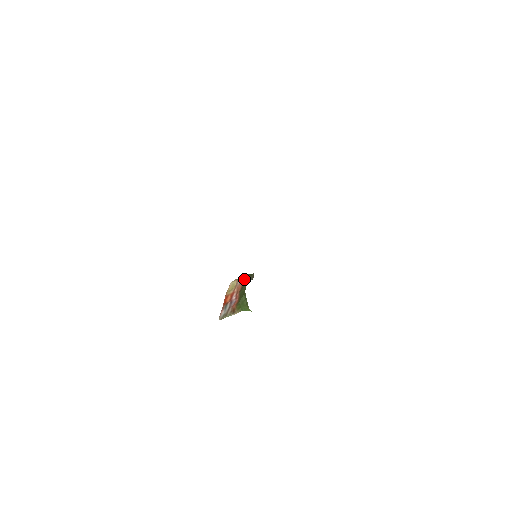
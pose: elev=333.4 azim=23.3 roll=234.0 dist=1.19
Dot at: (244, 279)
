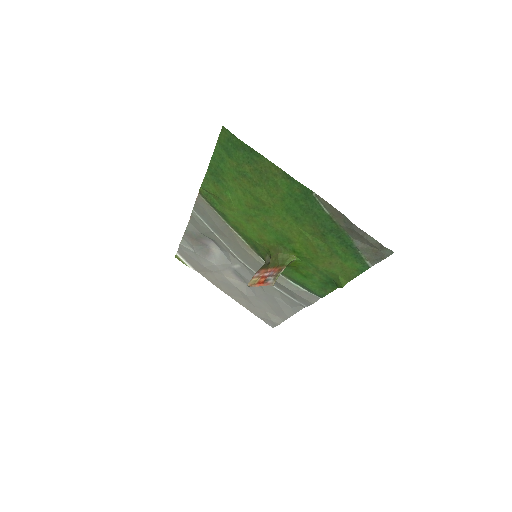
Dot at: (261, 269)
